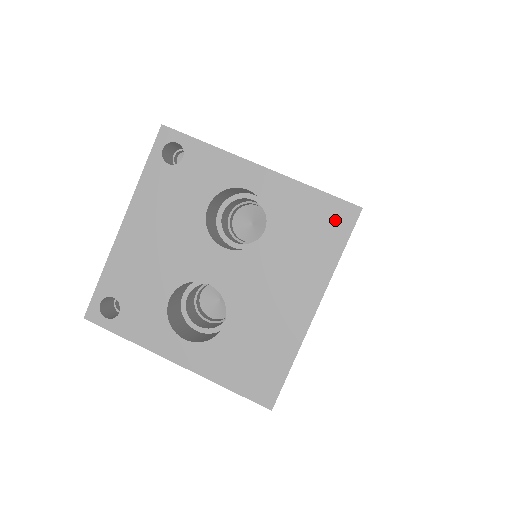
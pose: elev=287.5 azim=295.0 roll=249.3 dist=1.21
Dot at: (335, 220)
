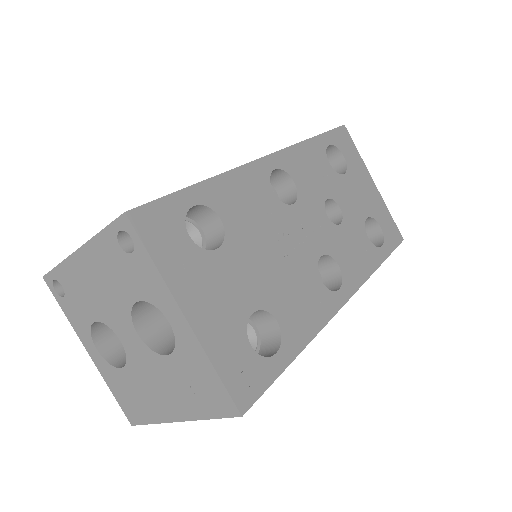
Dot at: (218, 401)
